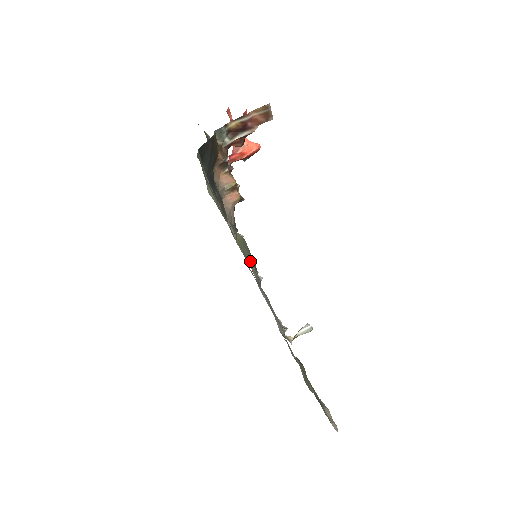
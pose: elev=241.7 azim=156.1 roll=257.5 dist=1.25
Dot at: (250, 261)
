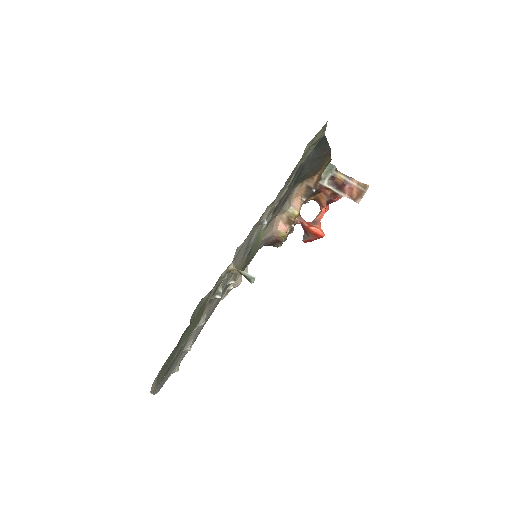
Dot at: (285, 185)
